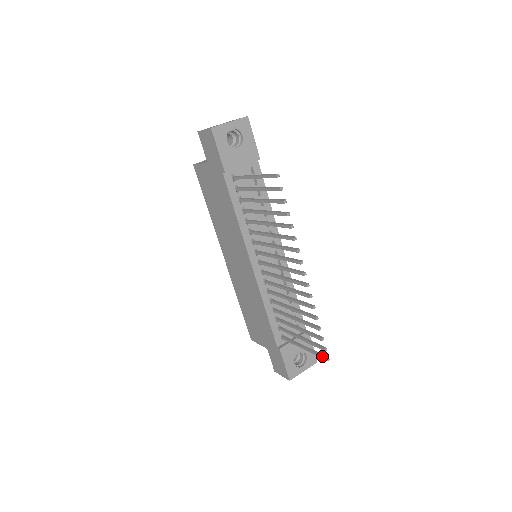
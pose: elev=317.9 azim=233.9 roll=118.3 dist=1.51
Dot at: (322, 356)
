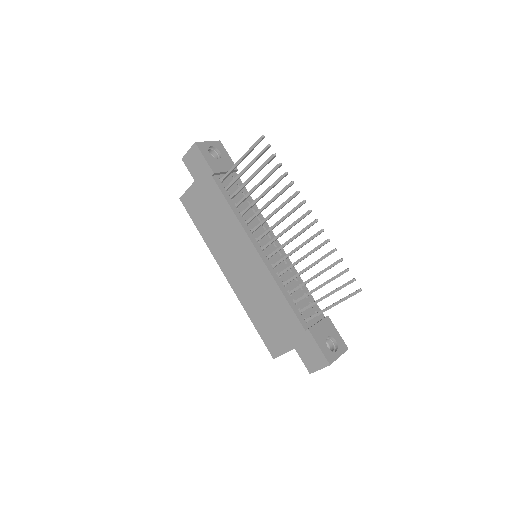
Dot at: (353, 292)
